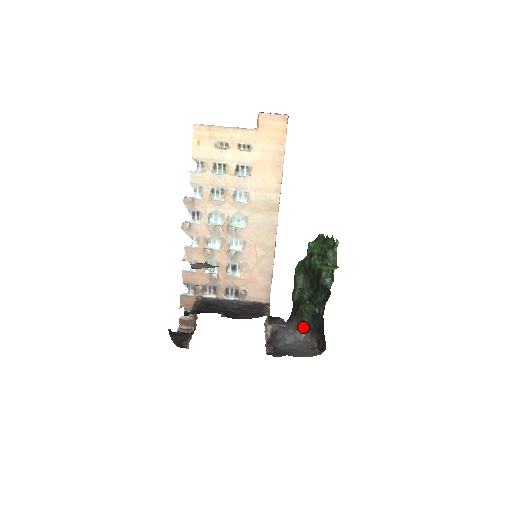
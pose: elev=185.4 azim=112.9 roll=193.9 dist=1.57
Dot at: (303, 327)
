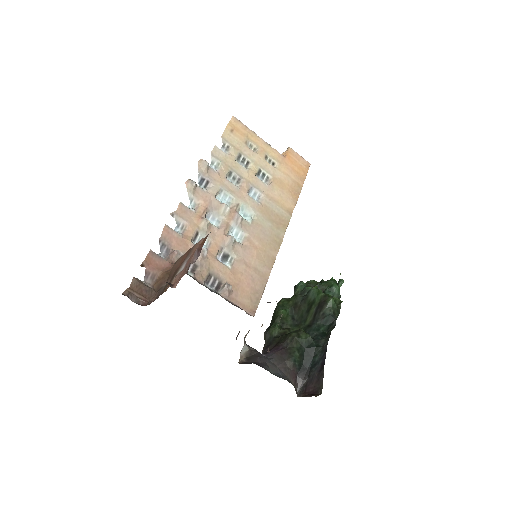
Dot at: (292, 360)
